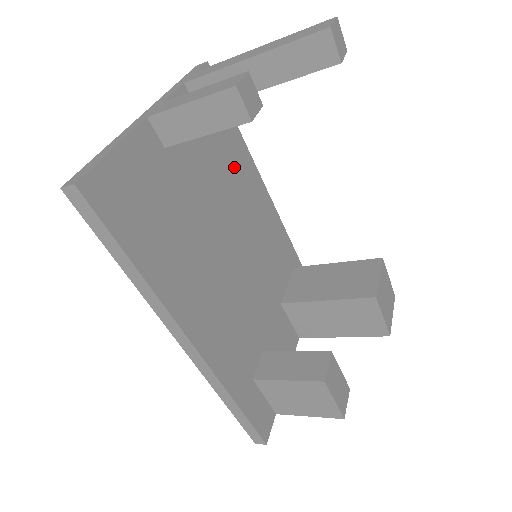
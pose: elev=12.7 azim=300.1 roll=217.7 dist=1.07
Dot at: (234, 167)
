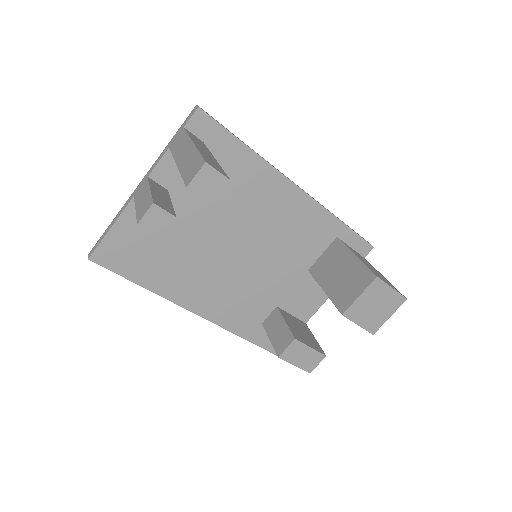
Dot at: (241, 185)
